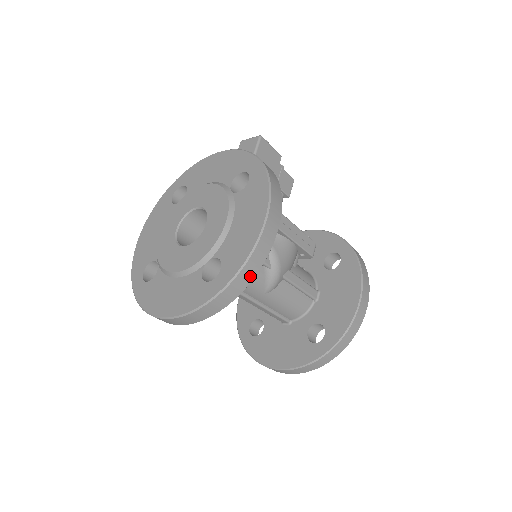
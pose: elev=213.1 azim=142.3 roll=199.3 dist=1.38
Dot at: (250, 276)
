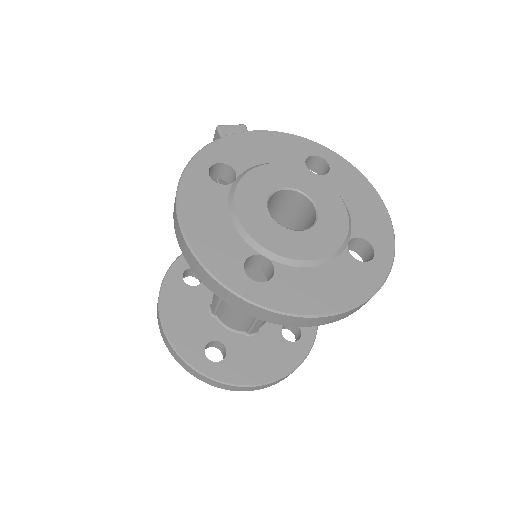
Dot at: occluded
